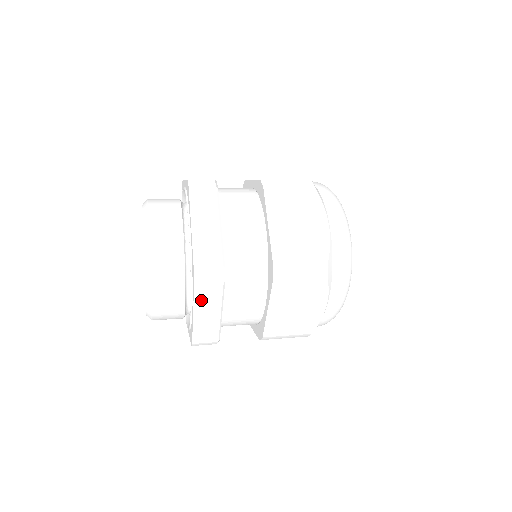
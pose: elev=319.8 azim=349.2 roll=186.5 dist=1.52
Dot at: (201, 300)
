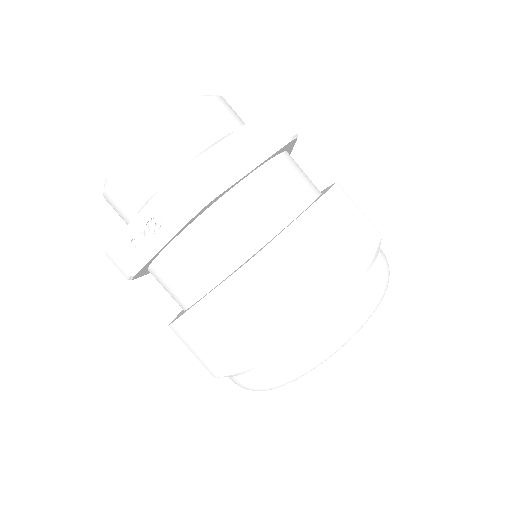
Dot at: (255, 130)
